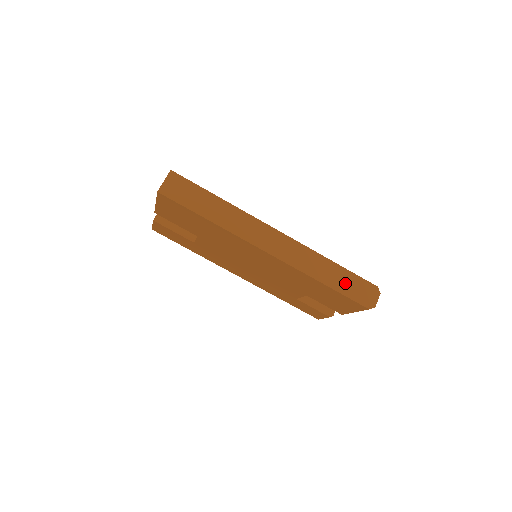
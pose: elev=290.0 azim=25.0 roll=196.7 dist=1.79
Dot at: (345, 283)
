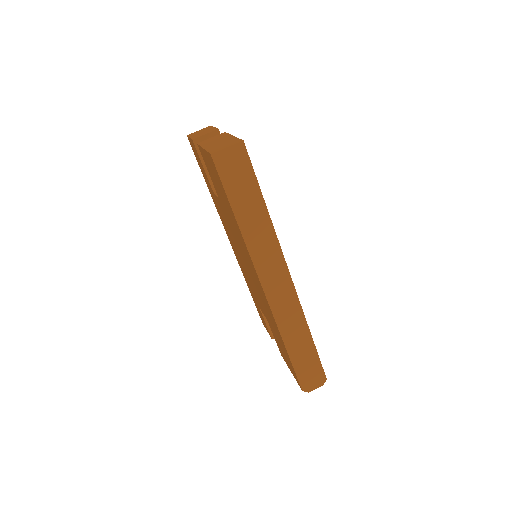
Dot at: (304, 359)
